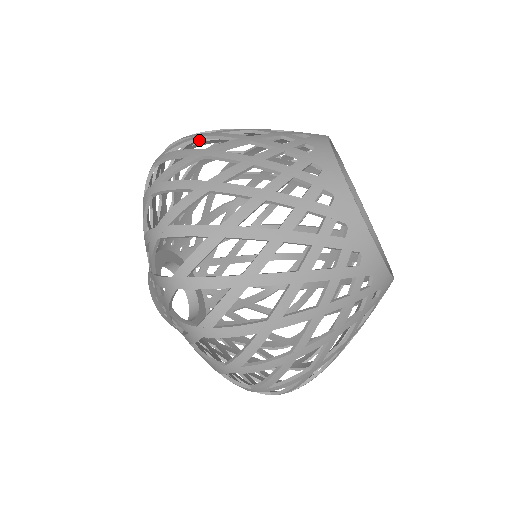
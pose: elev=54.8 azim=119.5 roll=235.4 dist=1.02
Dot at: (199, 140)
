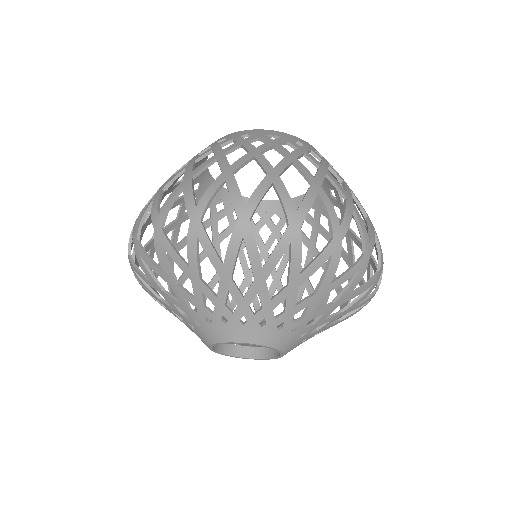
Dot at: occluded
